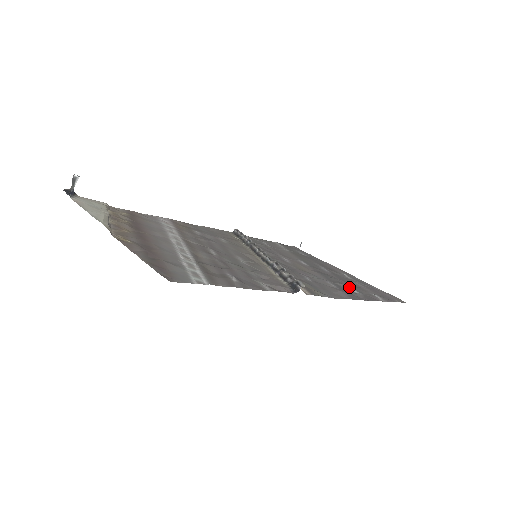
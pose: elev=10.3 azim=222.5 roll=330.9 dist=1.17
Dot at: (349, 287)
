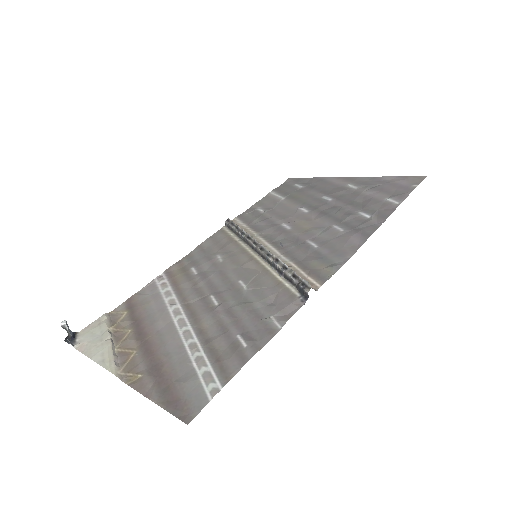
Dot at: (359, 213)
